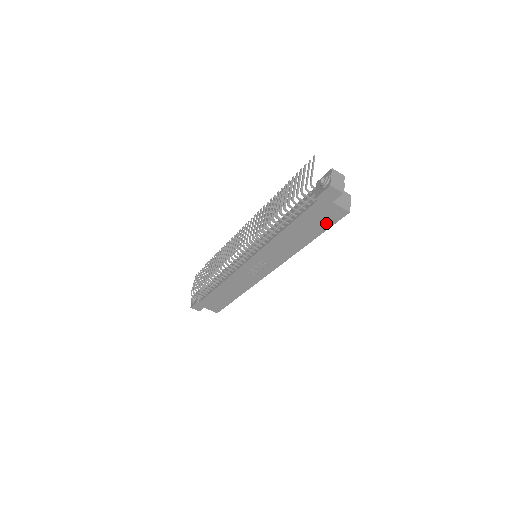
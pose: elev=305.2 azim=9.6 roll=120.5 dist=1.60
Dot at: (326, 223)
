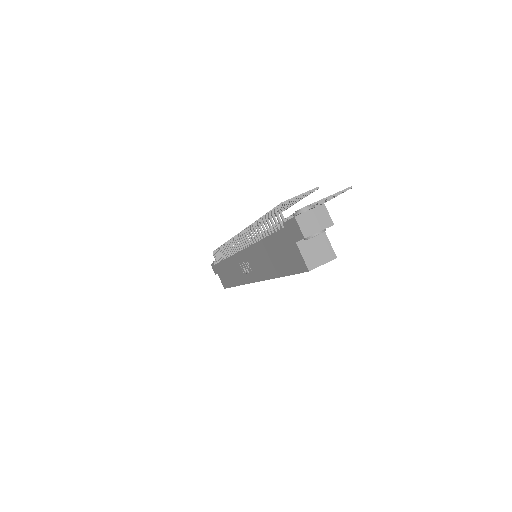
Dot at: (291, 265)
